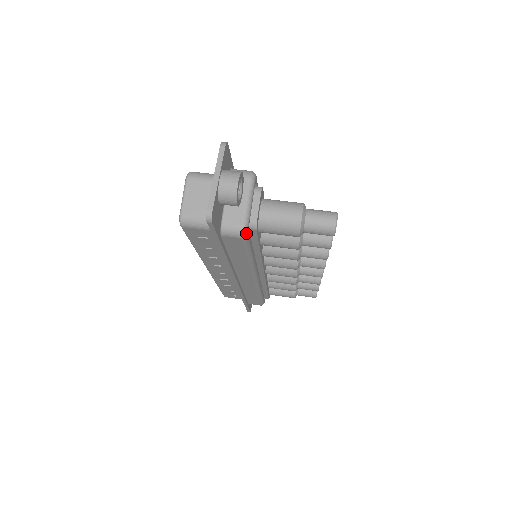
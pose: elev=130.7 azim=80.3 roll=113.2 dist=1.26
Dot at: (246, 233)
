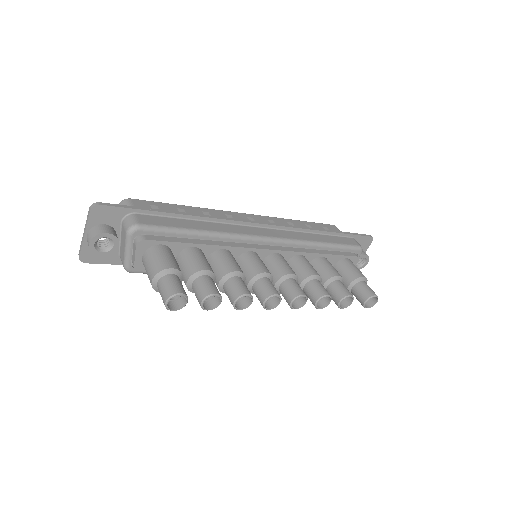
Dot at: (129, 271)
